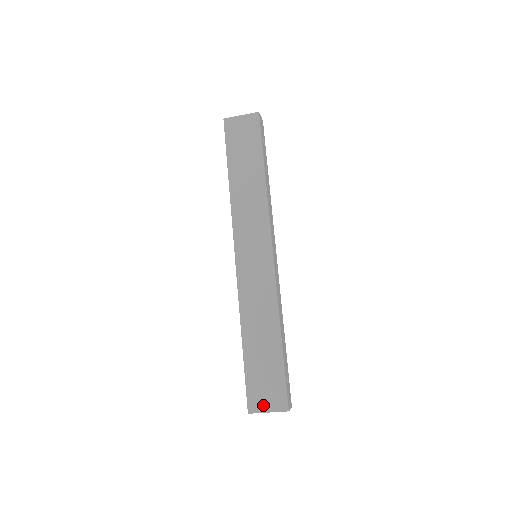
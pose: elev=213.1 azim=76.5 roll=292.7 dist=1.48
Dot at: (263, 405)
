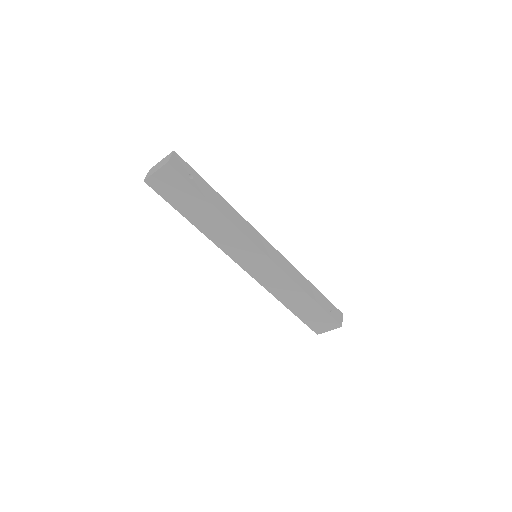
Dot at: (324, 329)
